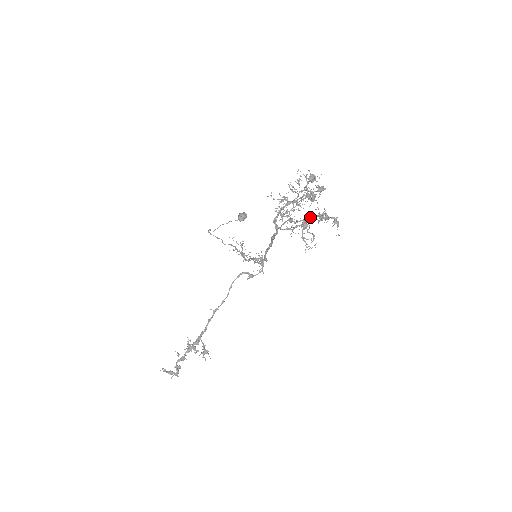
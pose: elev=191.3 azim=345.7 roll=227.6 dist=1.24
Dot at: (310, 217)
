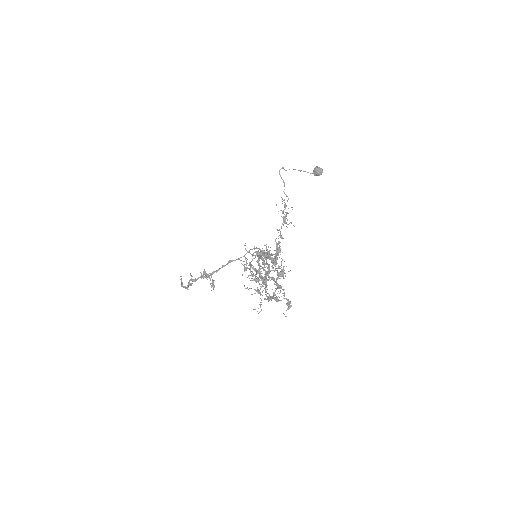
Dot at: (275, 281)
